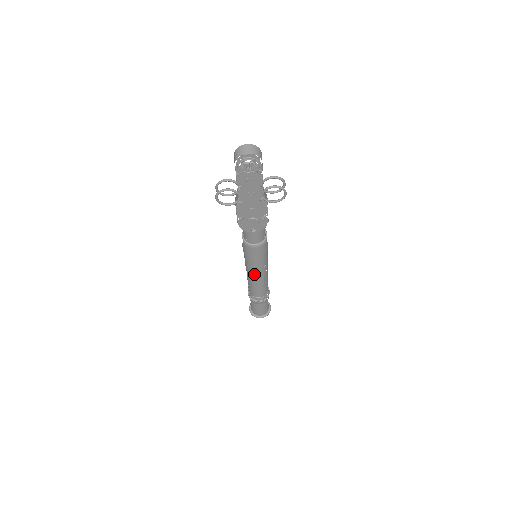
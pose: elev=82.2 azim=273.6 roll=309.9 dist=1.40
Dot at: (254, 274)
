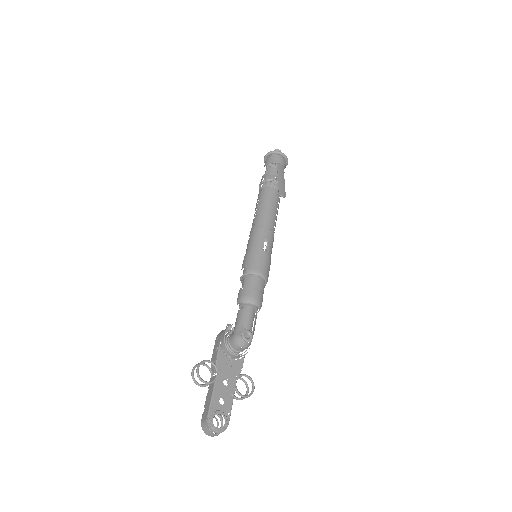
Dot at: occluded
